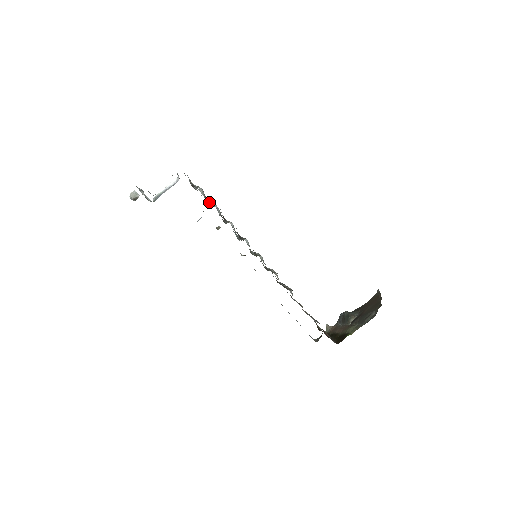
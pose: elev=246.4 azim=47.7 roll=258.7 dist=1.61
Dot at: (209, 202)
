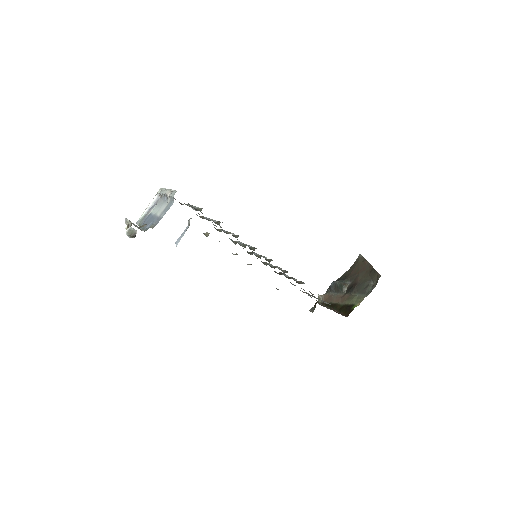
Dot at: (213, 221)
